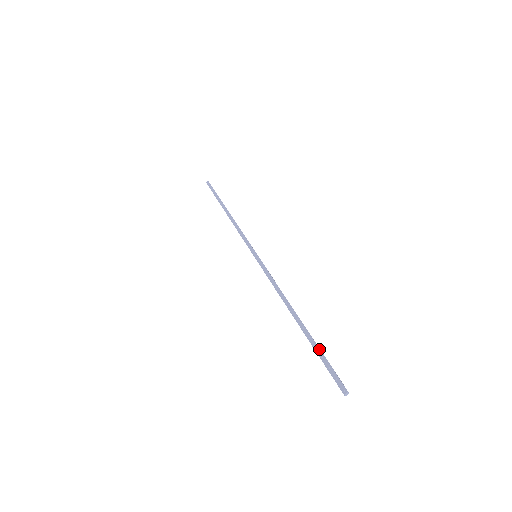
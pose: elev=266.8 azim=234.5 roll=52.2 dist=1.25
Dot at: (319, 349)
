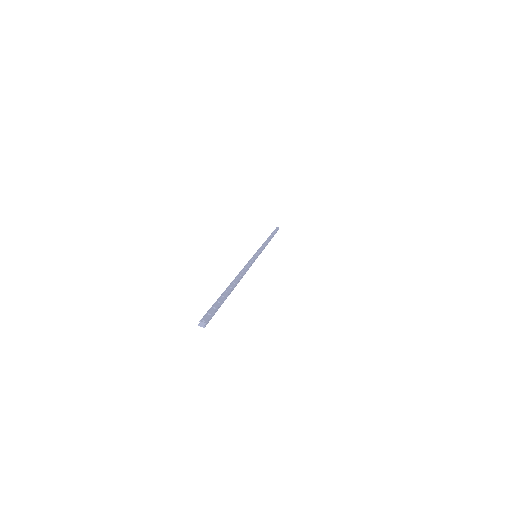
Dot at: (224, 299)
